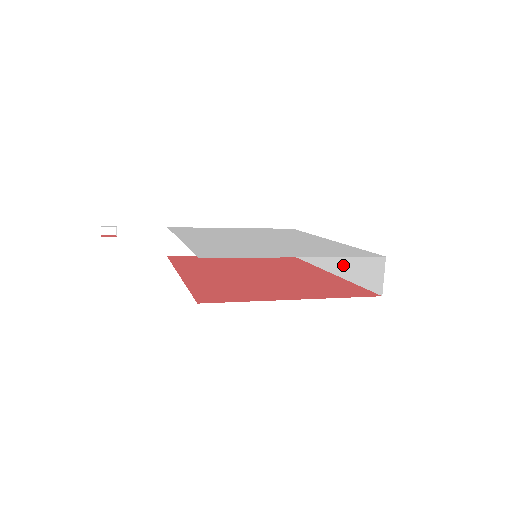
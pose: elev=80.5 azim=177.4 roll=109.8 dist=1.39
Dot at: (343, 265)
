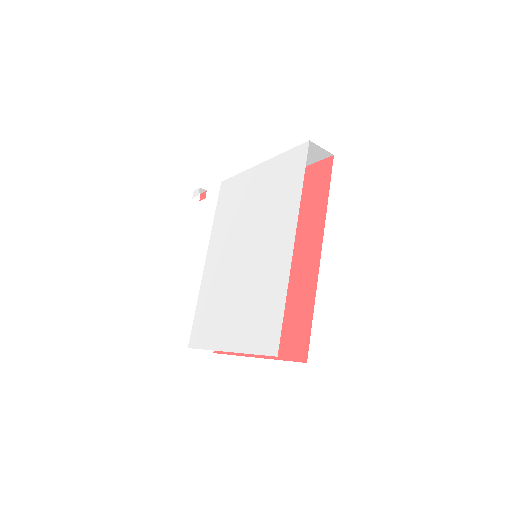
Dot at: occluded
